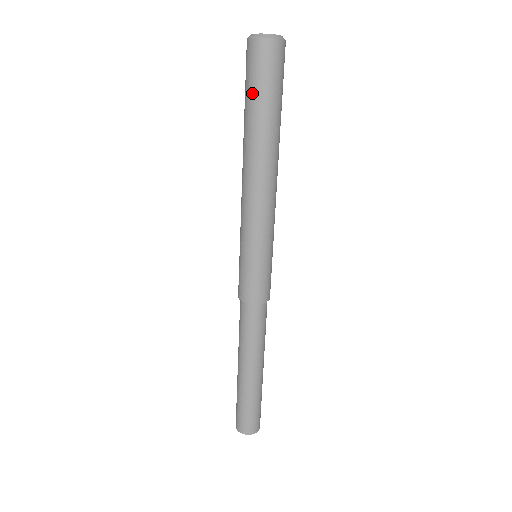
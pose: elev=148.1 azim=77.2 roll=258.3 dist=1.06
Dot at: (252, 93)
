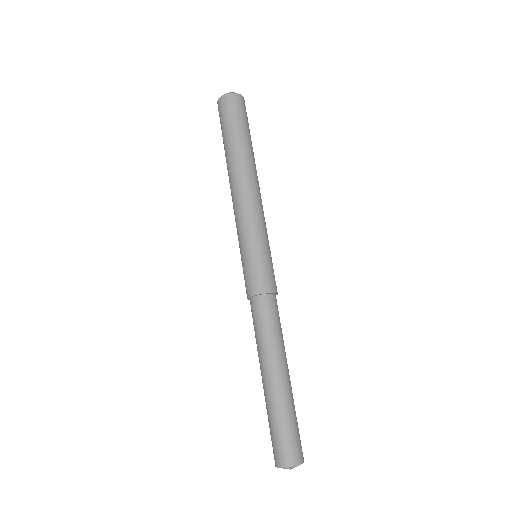
Dot at: (235, 125)
